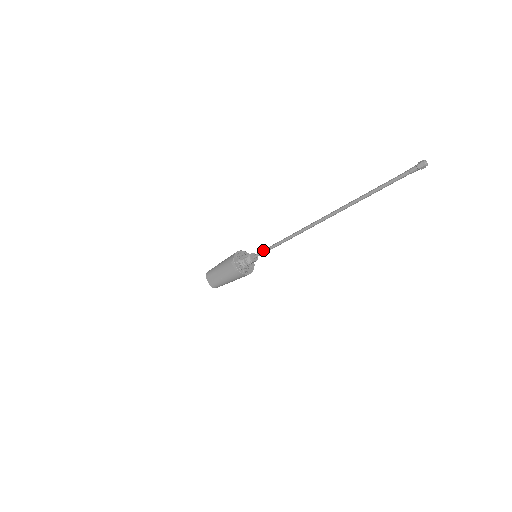
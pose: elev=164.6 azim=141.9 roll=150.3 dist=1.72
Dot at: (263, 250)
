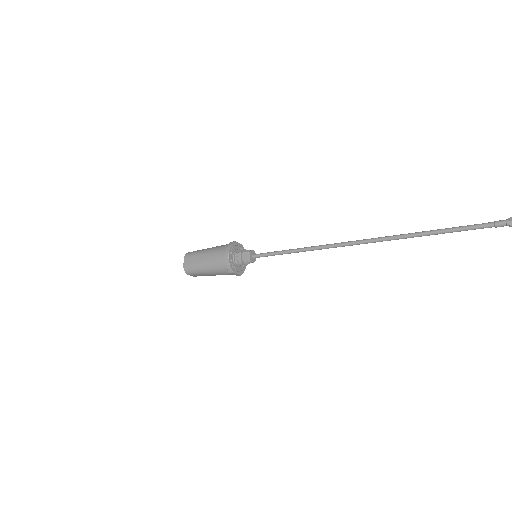
Dot at: (268, 255)
